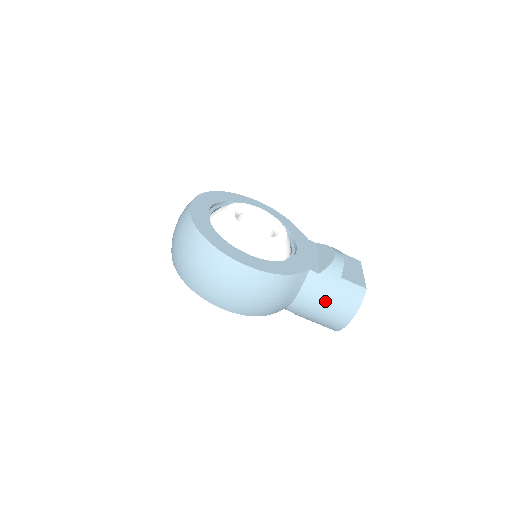
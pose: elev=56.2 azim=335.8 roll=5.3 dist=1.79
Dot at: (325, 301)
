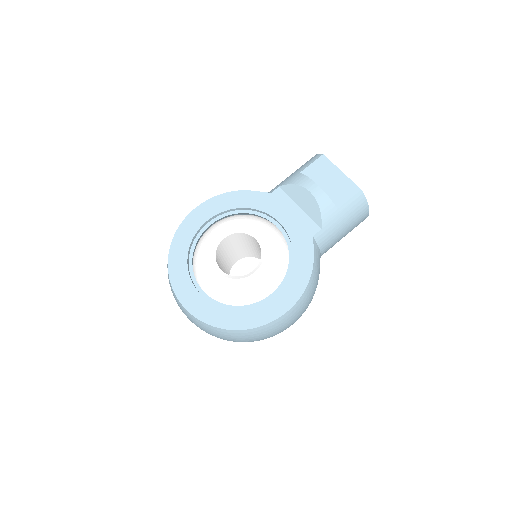
Dot at: (342, 233)
